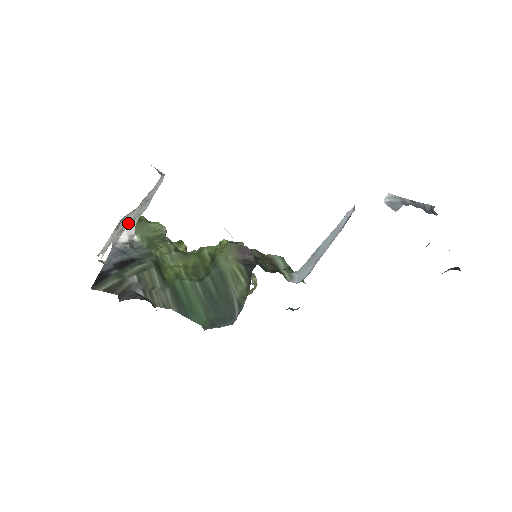
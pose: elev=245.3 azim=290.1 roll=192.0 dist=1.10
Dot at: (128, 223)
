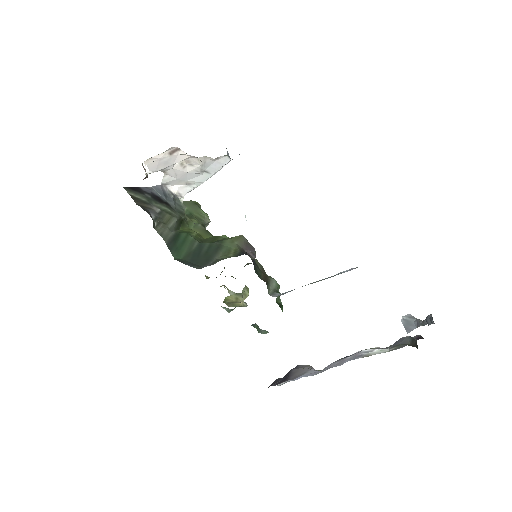
Dot at: (183, 177)
